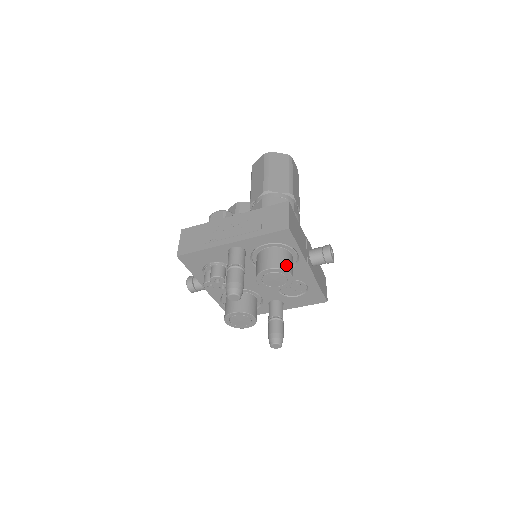
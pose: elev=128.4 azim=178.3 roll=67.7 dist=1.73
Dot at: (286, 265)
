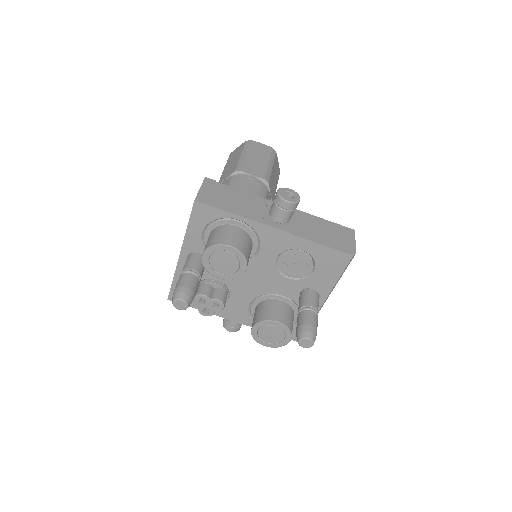
Dot at: (219, 239)
